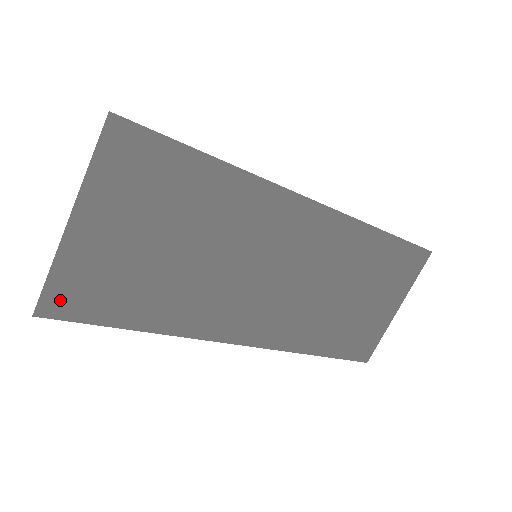
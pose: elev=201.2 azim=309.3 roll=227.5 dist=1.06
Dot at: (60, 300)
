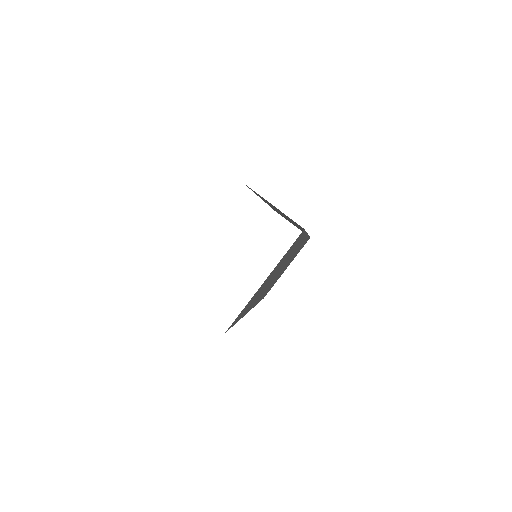
Dot at: occluded
